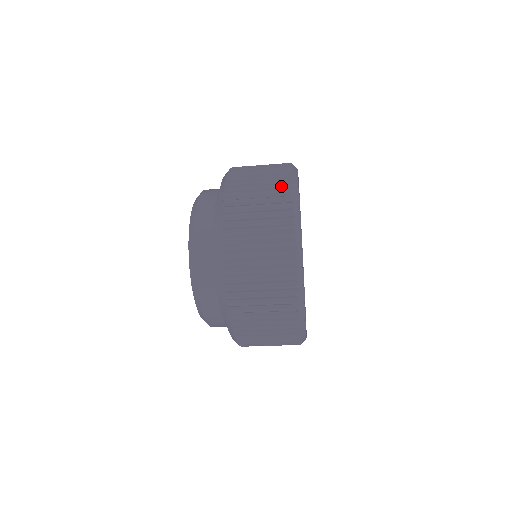
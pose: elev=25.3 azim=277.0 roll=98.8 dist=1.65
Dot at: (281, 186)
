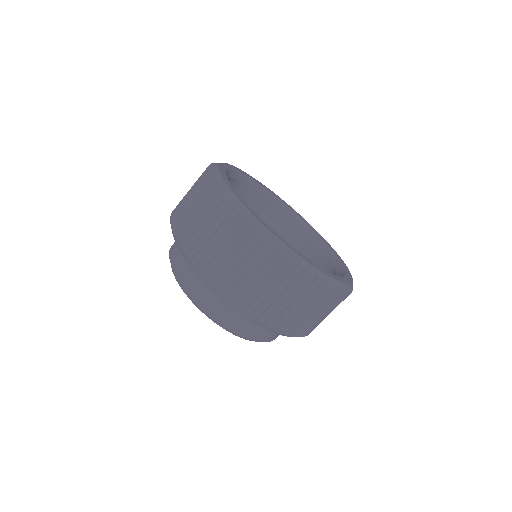
Dot at: (202, 174)
